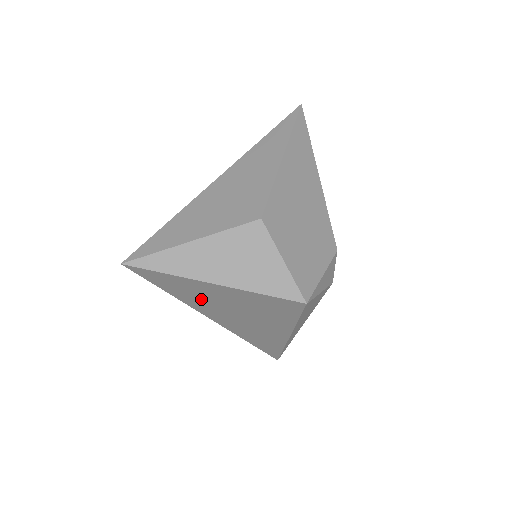
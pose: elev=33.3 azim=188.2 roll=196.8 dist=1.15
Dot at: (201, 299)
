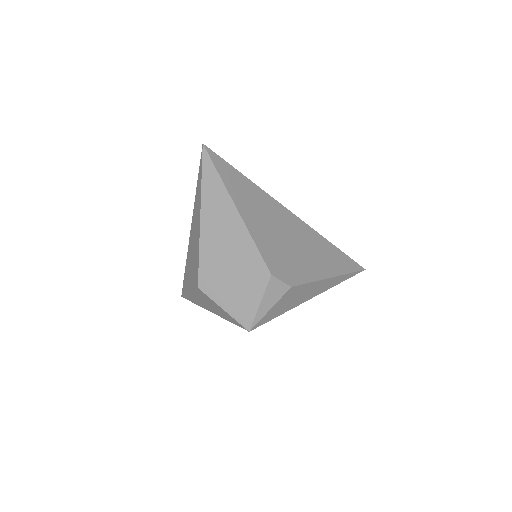
Dot at: occluded
